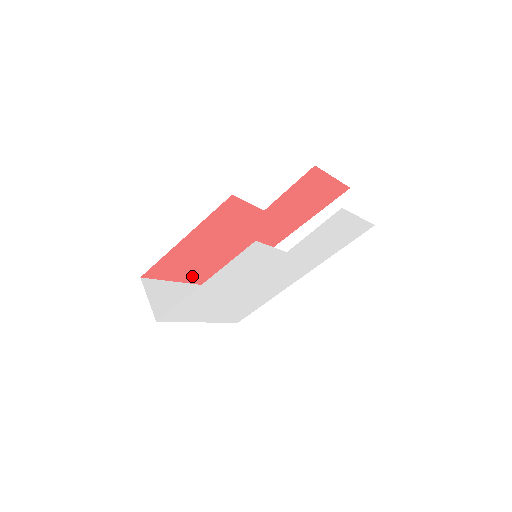
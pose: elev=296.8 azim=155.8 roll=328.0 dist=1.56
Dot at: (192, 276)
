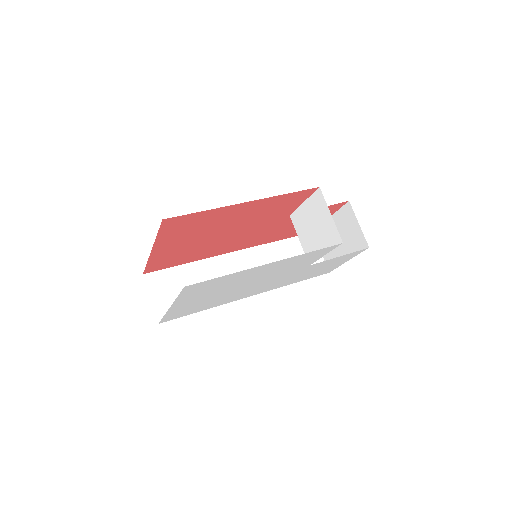
Dot at: (166, 246)
